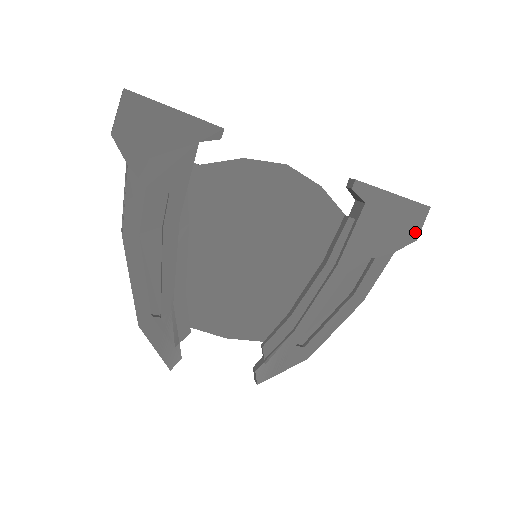
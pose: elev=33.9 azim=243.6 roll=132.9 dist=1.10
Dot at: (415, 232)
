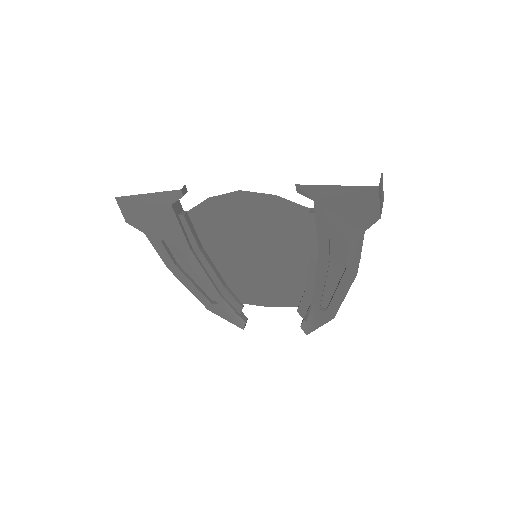
Dot at: (375, 212)
